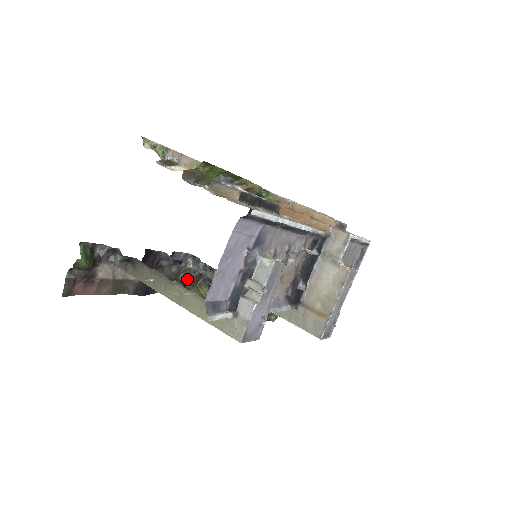
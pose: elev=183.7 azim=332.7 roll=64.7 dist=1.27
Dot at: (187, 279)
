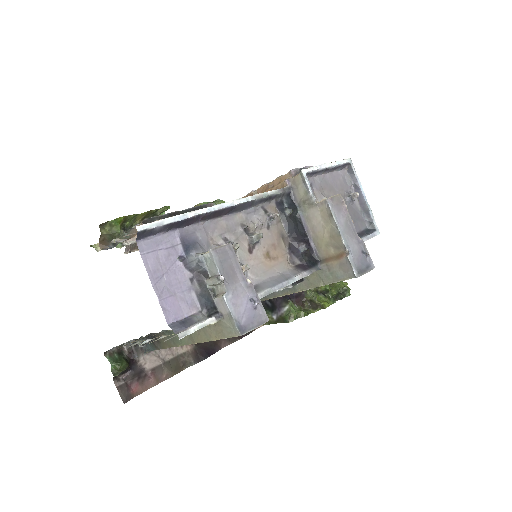
Dot at: occluded
